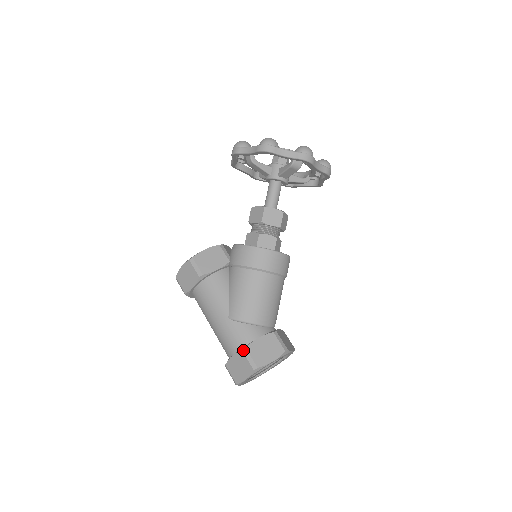
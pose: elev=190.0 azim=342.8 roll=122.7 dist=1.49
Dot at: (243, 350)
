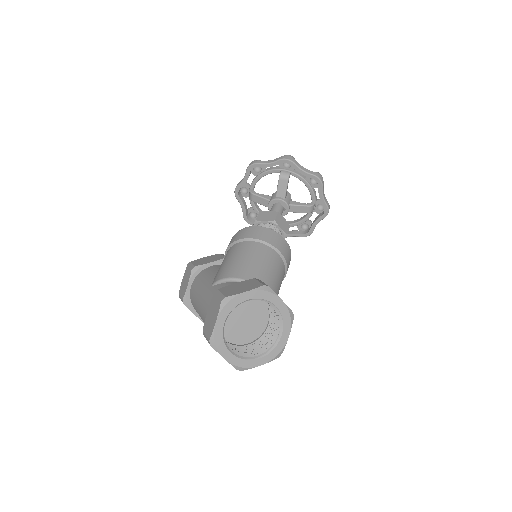
Dot at: (215, 292)
